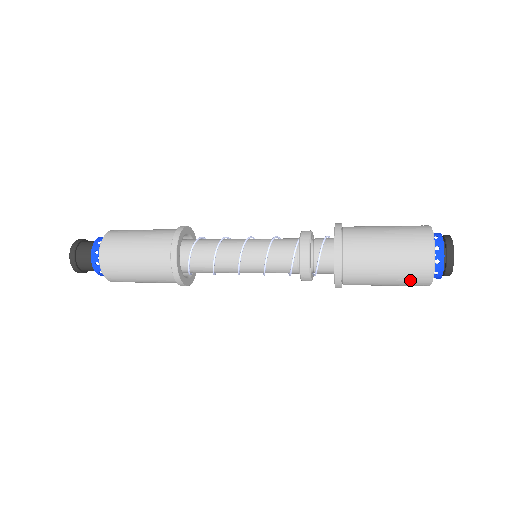
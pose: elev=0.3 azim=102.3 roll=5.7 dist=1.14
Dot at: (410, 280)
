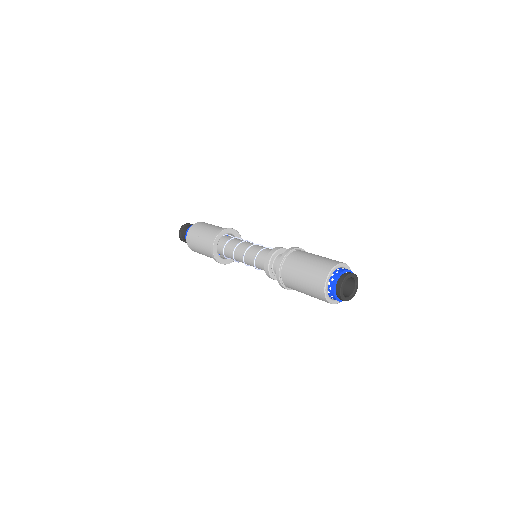
Dot at: occluded
